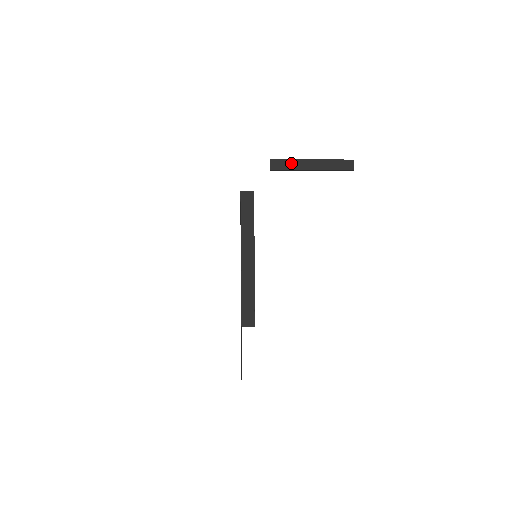
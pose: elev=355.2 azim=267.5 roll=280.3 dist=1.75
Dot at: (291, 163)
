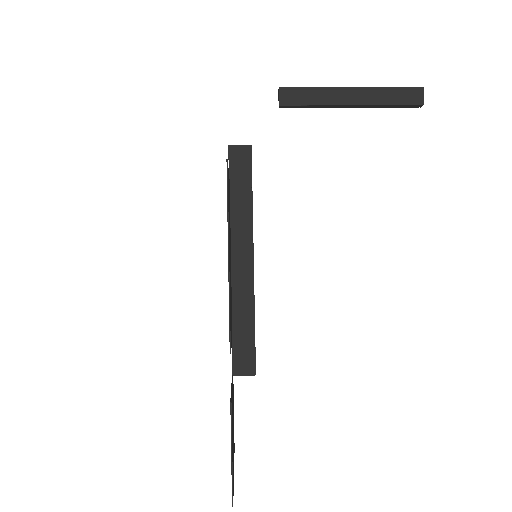
Dot at: (315, 93)
